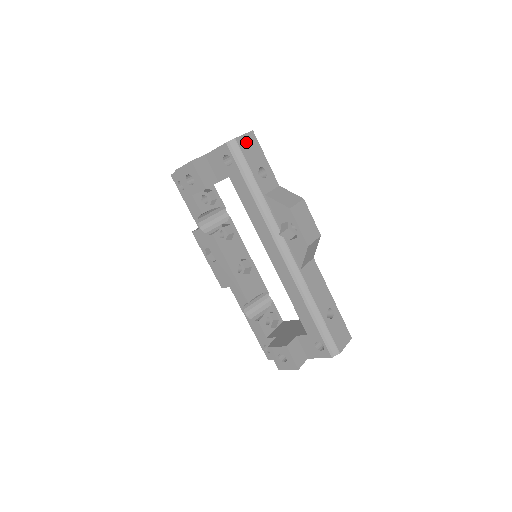
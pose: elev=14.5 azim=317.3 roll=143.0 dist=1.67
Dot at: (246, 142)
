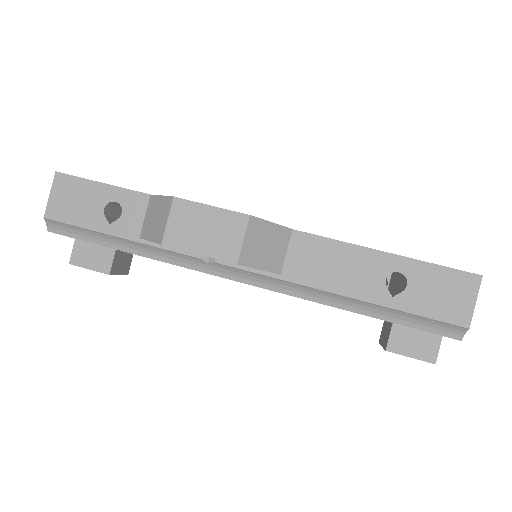
Dot at: (60, 202)
